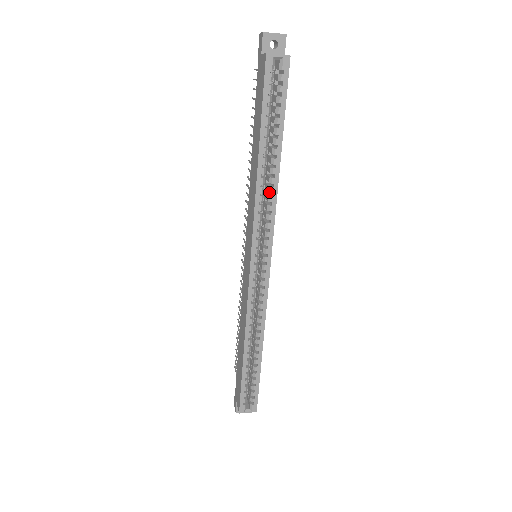
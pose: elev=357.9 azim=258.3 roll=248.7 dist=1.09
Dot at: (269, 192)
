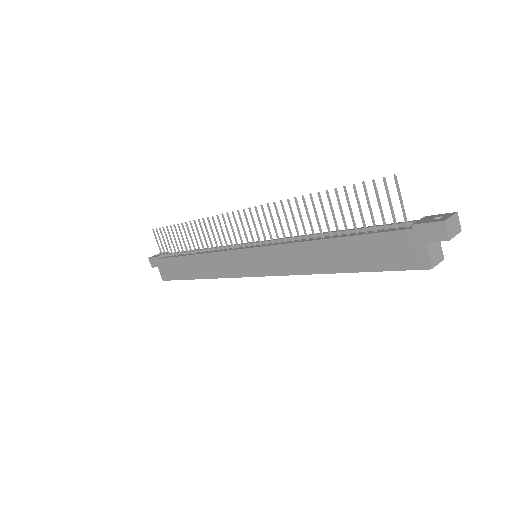
Dot at: occluded
